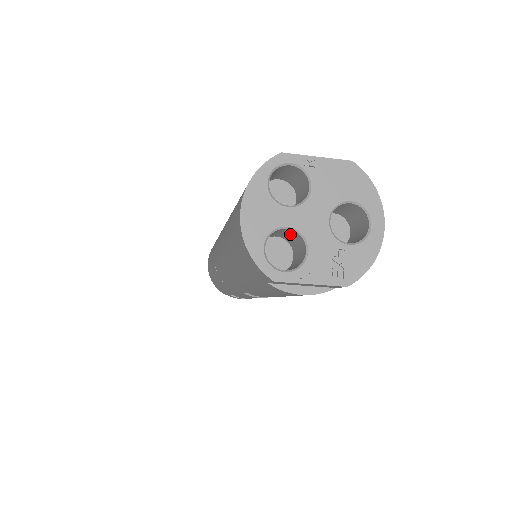
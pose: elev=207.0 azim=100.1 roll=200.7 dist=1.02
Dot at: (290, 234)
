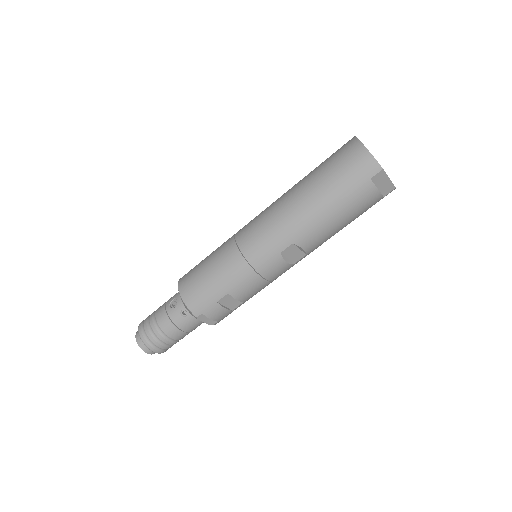
Dot at: occluded
